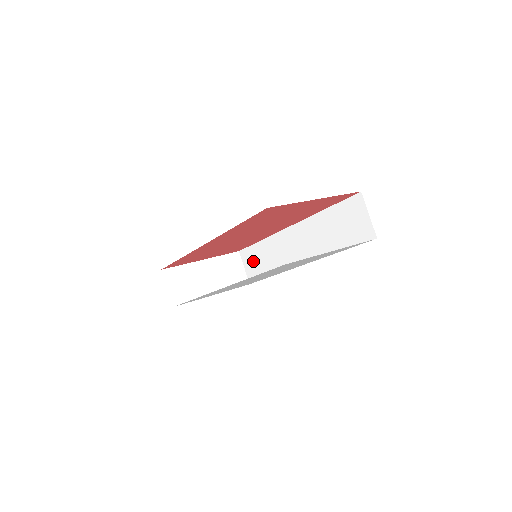
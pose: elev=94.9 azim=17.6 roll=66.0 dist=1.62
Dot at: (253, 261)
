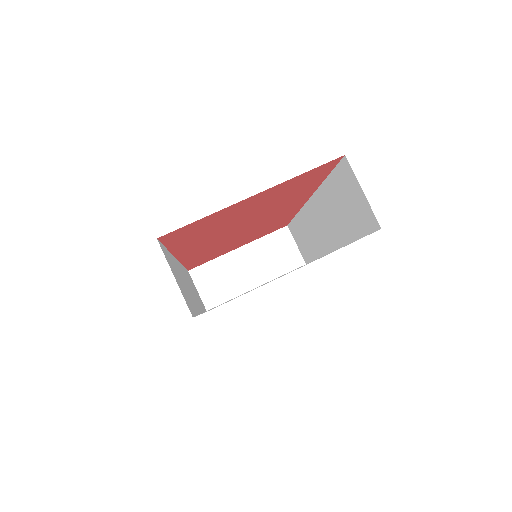
Dot at: (299, 239)
